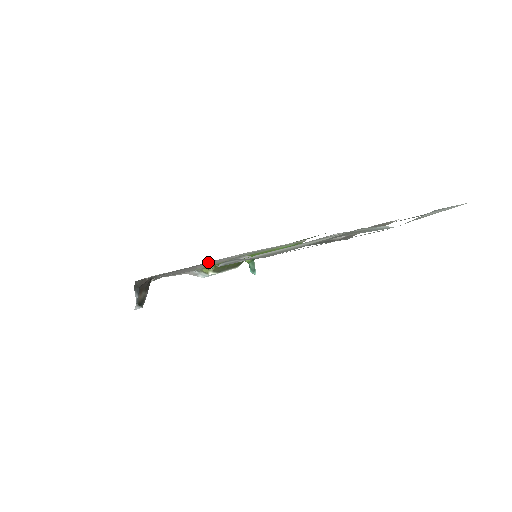
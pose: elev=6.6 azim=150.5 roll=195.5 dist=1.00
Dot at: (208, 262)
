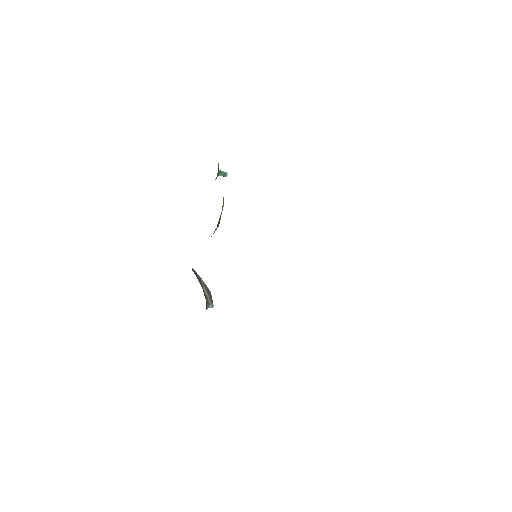
Dot at: occluded
